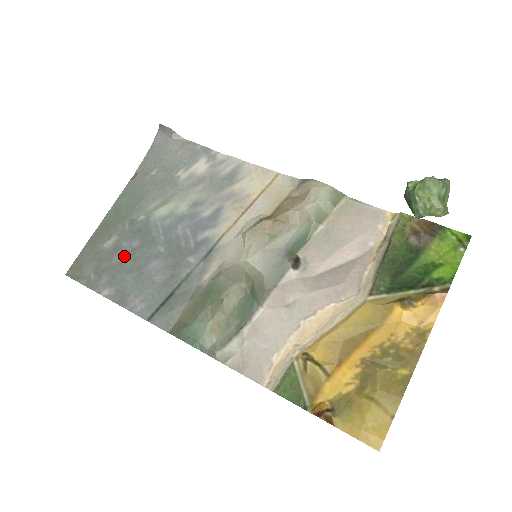
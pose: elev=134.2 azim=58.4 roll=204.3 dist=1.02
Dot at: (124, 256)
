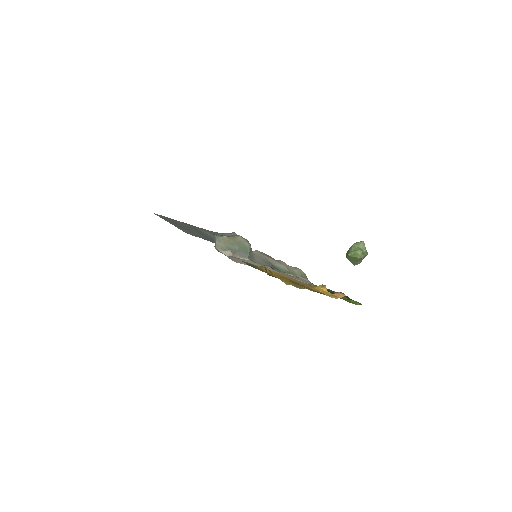
Dot at: (187, 227)
